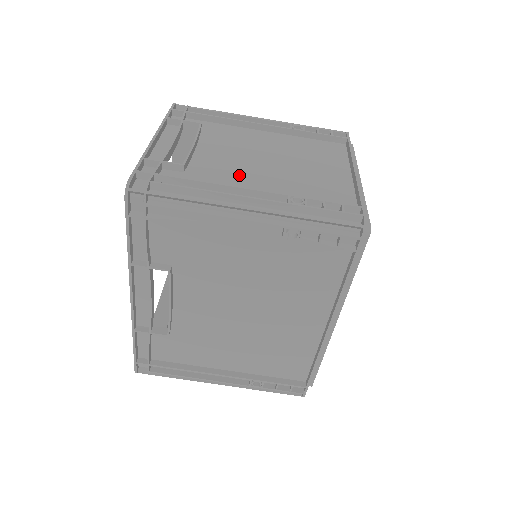
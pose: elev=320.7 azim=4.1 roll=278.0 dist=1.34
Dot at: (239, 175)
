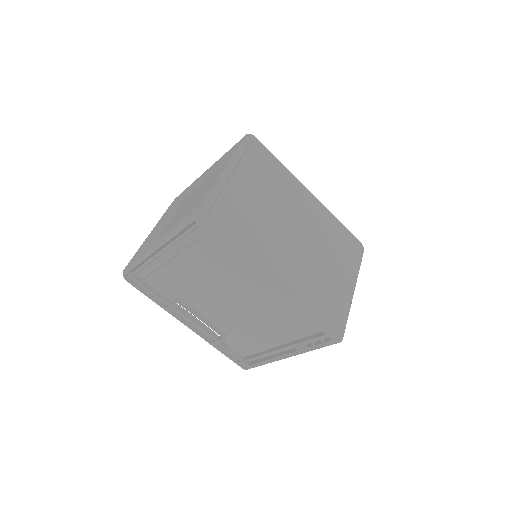
Dot at: occluded
